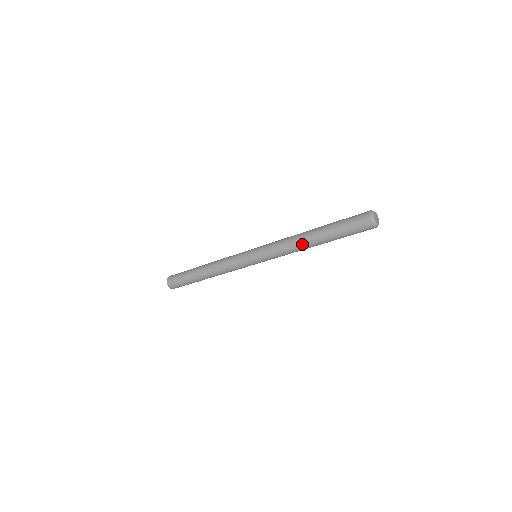
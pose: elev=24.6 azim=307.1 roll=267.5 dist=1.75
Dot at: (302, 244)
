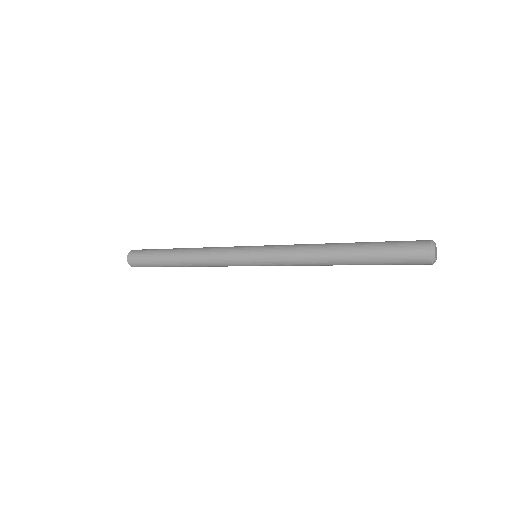
Dot at: (326, 264)
